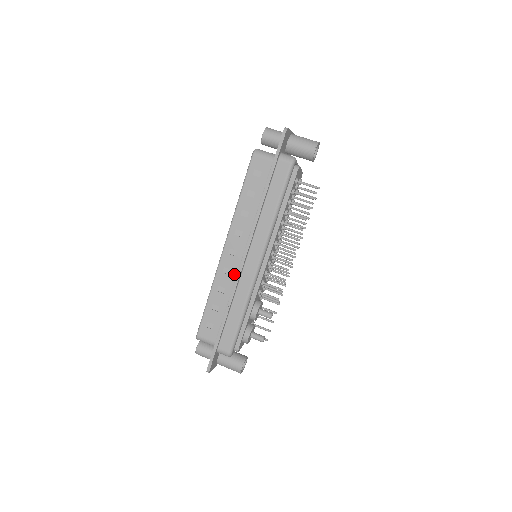
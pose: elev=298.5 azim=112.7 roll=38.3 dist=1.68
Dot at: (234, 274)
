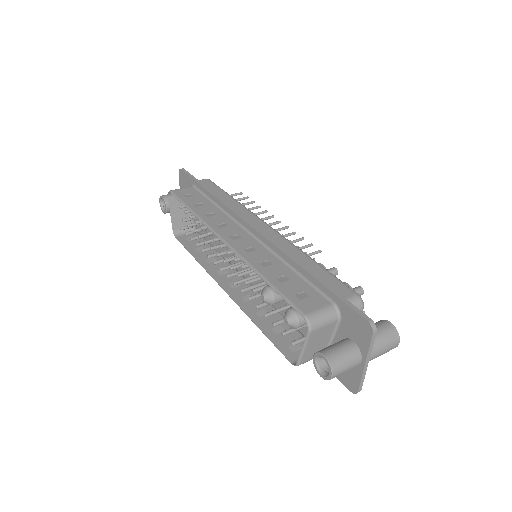
Dot at: (260, 247)
